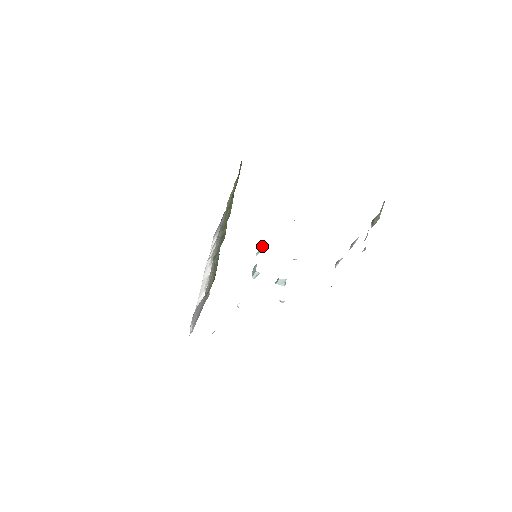
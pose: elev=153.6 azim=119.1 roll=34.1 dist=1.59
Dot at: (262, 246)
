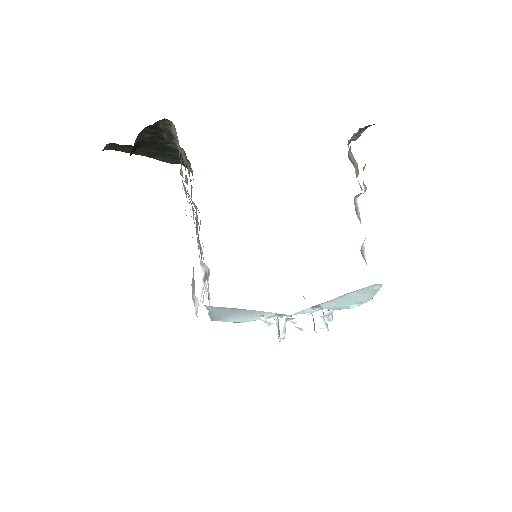
Dot at: occluded
